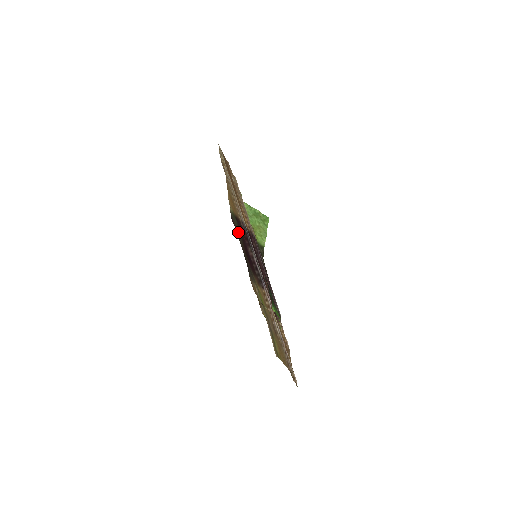
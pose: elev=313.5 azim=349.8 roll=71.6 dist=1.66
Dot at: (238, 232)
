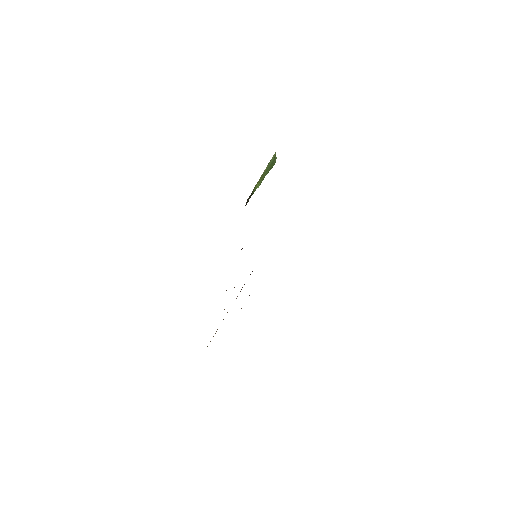
Dot at: occluded
